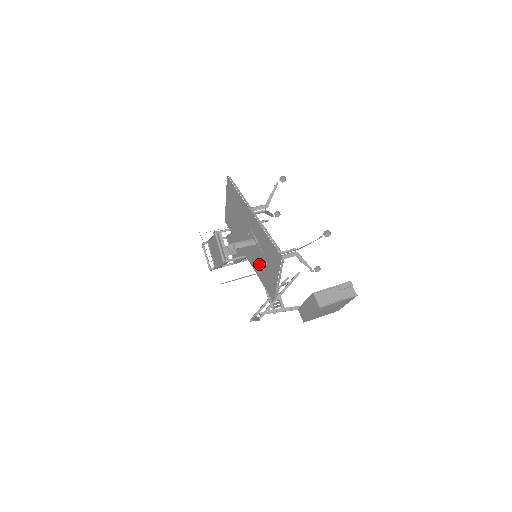
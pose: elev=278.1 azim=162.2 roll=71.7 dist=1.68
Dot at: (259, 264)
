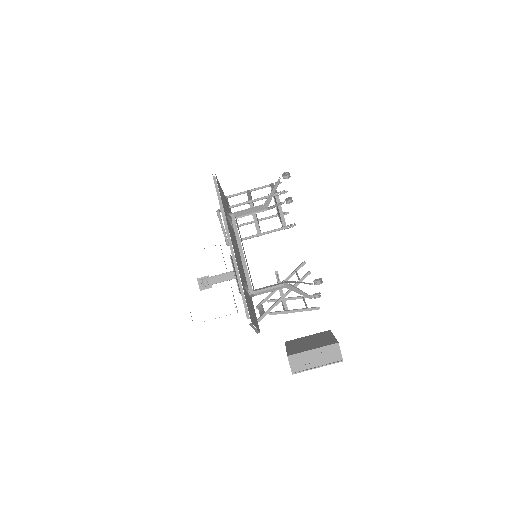
Dot at: occluded
